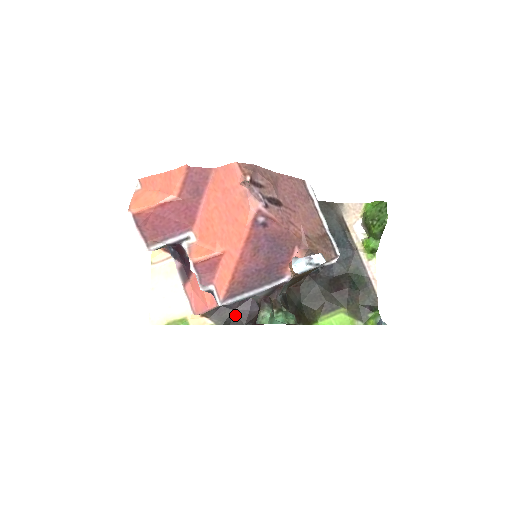
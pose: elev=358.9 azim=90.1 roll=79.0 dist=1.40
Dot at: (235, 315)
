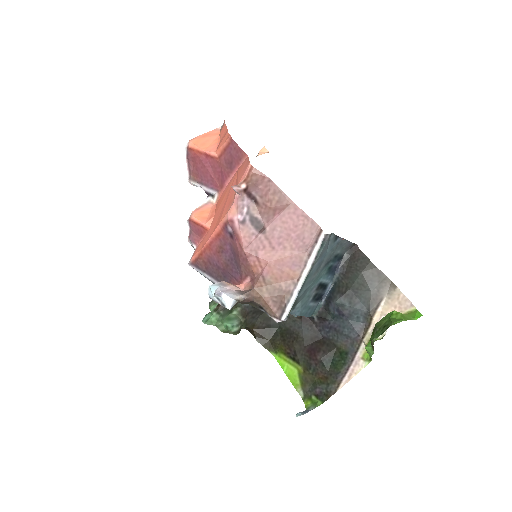
Dot at: occluded
